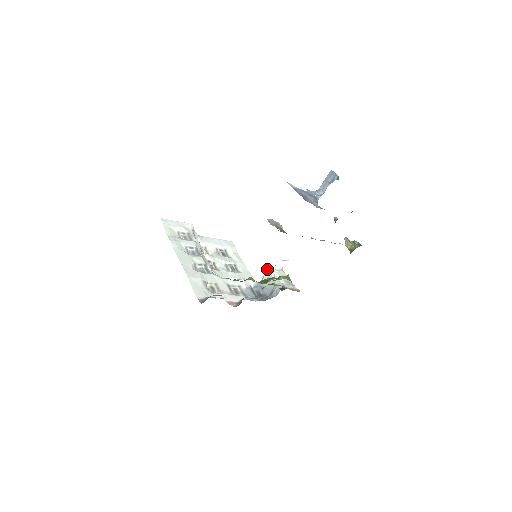
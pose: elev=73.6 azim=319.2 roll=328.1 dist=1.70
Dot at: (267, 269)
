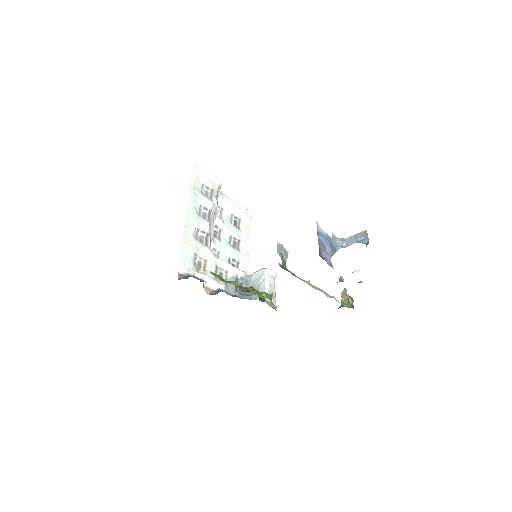
Dot at: (261, 269)
